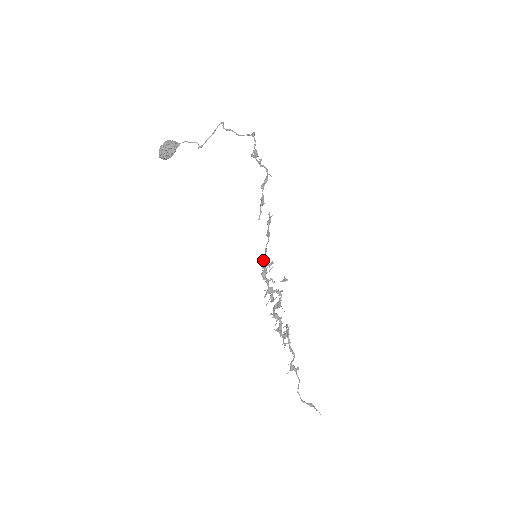
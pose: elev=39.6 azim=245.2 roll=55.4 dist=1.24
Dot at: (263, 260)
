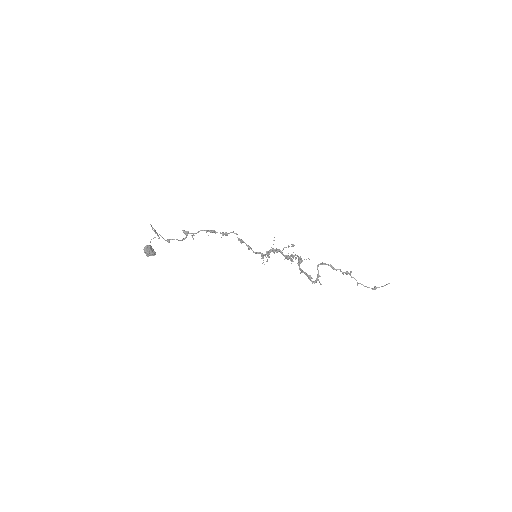
Dot at: (262, 257)
